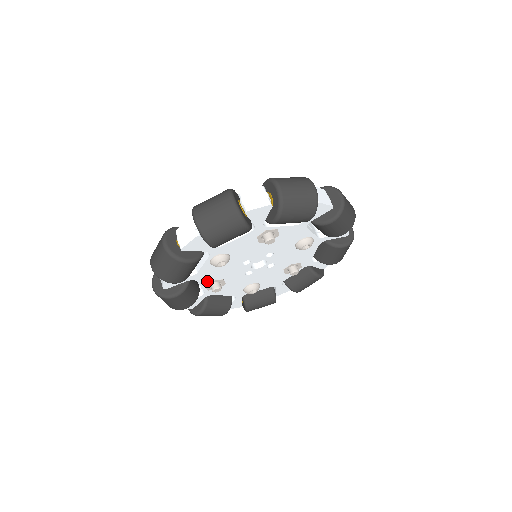
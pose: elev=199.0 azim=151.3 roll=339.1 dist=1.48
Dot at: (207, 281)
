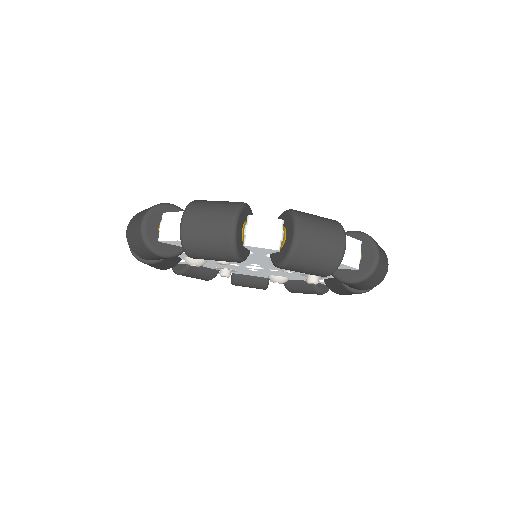
Dot at: (211, 266)
